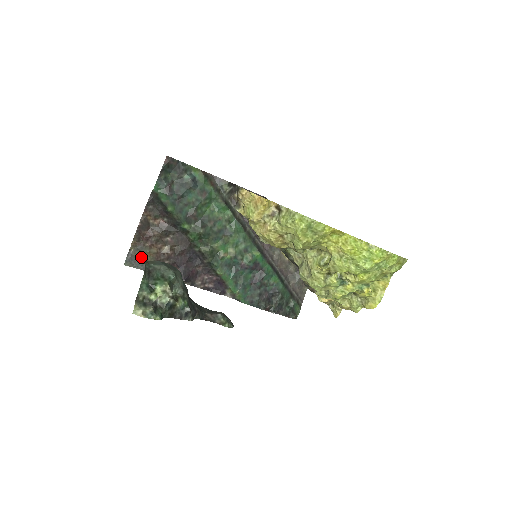
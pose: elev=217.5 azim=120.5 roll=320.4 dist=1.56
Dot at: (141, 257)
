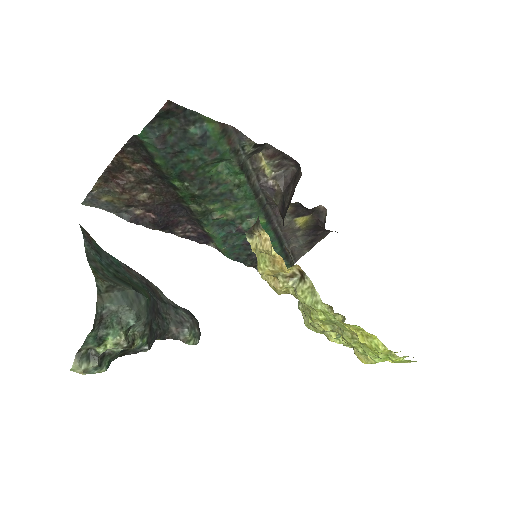
Dot at: (106, 199)
